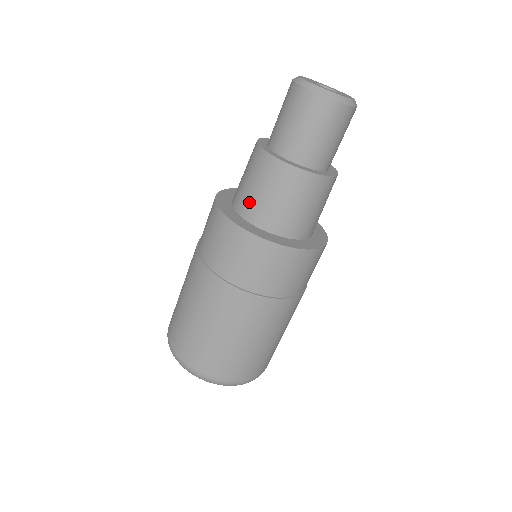
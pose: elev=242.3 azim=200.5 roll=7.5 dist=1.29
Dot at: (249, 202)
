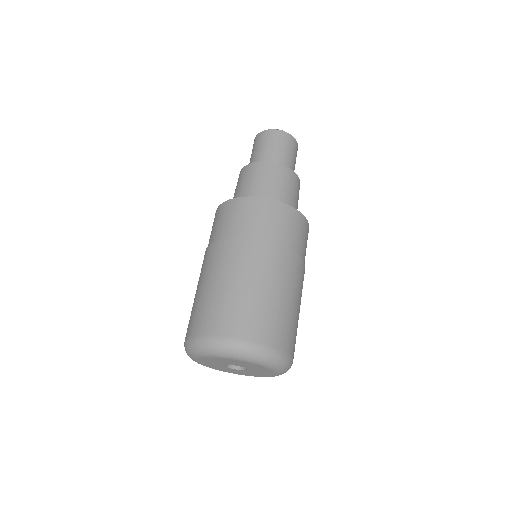
Dot at: occluded
